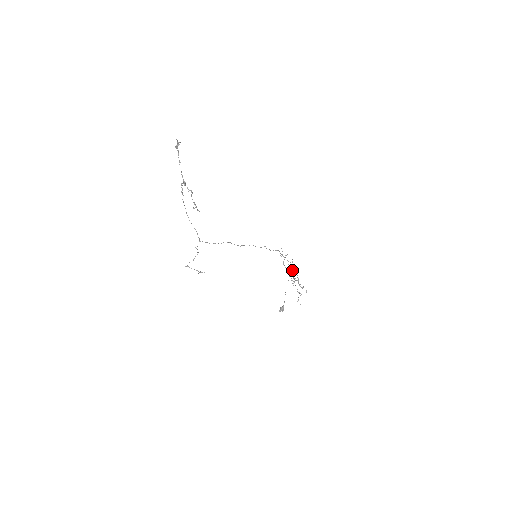
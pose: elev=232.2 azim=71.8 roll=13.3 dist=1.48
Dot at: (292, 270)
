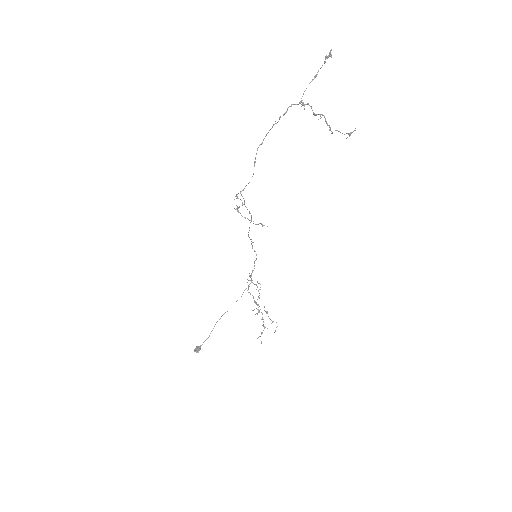
Dot at: occluded
